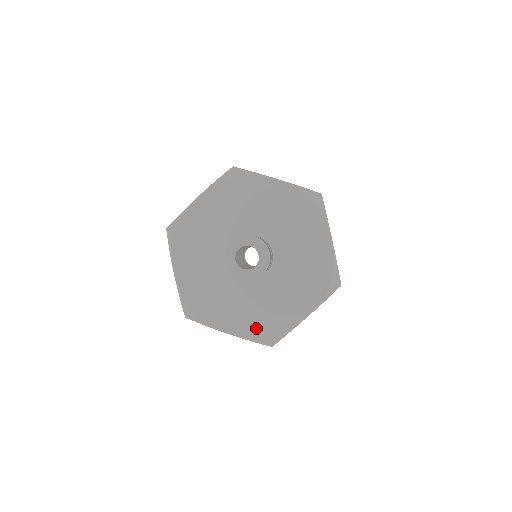
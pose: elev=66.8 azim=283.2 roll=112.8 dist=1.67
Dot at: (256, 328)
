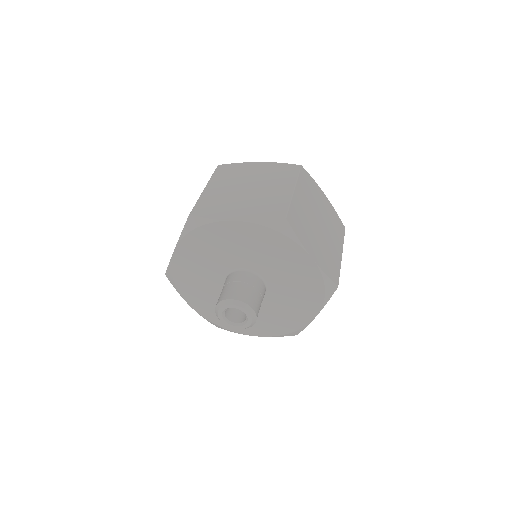
Dot at: (215, 318)
